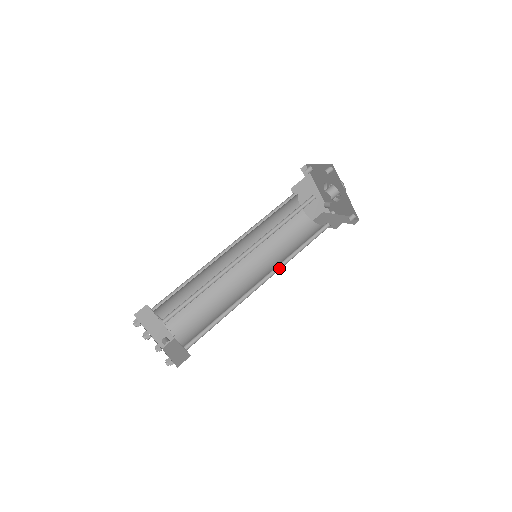
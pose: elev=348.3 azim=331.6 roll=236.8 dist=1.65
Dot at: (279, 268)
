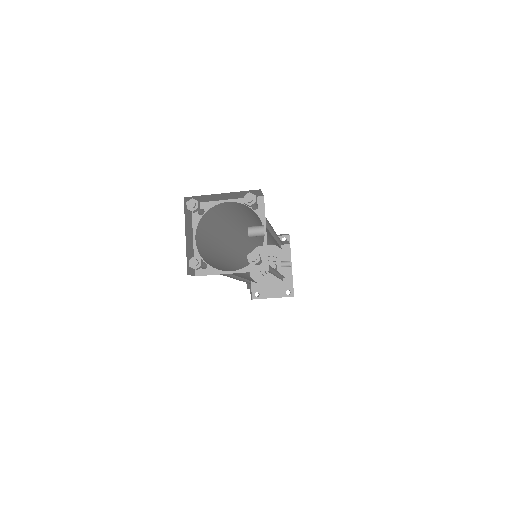
Dot at: occluded
